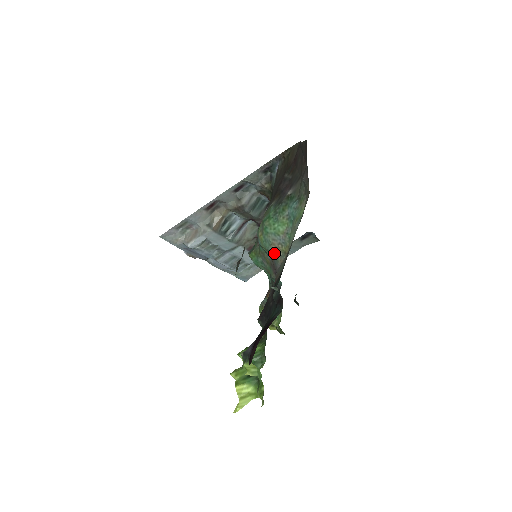
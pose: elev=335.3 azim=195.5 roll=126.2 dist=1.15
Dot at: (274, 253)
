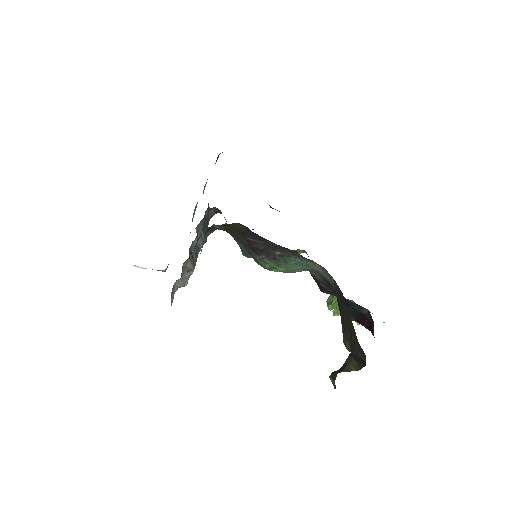
Dot at: occluded
